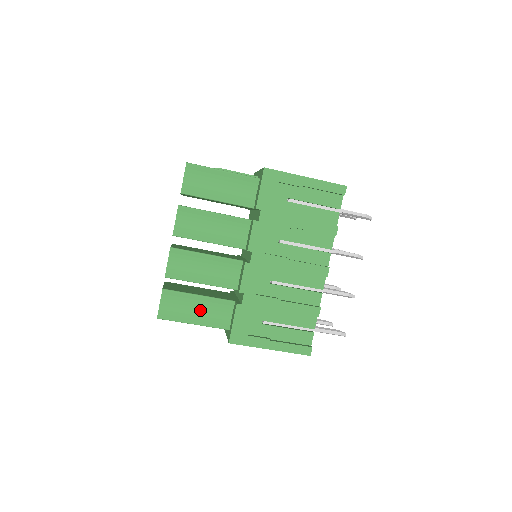
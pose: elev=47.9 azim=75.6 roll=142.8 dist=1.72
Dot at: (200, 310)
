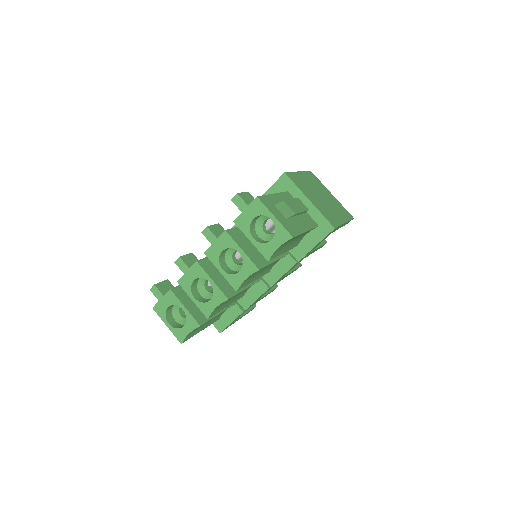
Dot at: occluded
